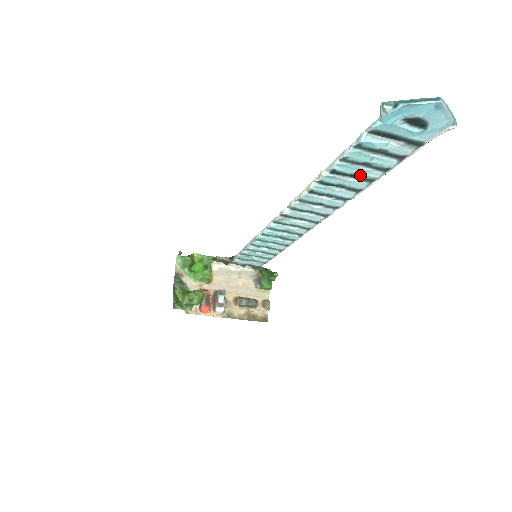
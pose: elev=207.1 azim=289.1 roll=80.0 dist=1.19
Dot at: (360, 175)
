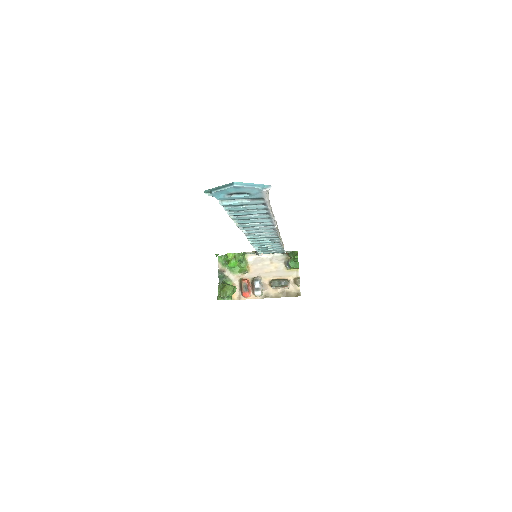
Dot at: occluded
